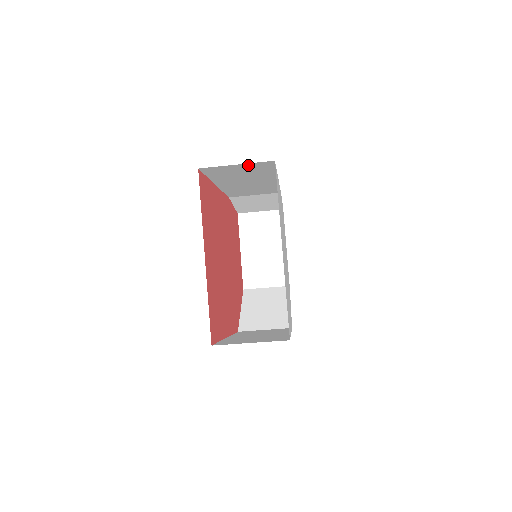
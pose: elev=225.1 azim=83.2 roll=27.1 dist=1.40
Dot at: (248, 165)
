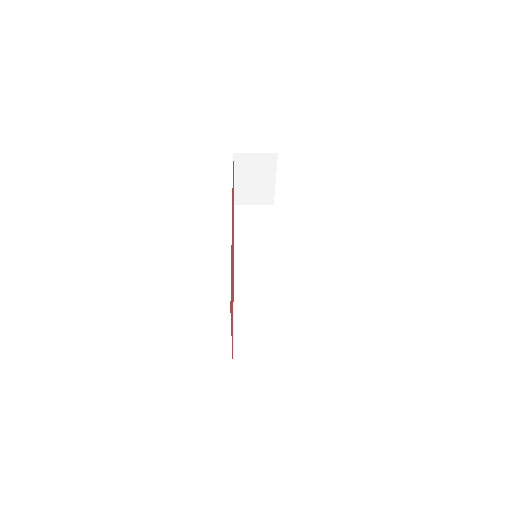
Dot at: occluded
